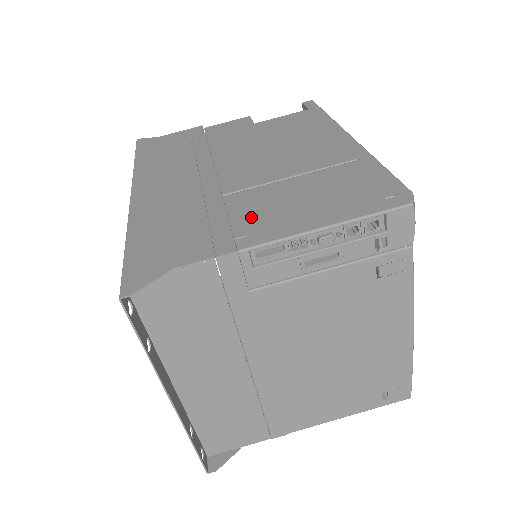
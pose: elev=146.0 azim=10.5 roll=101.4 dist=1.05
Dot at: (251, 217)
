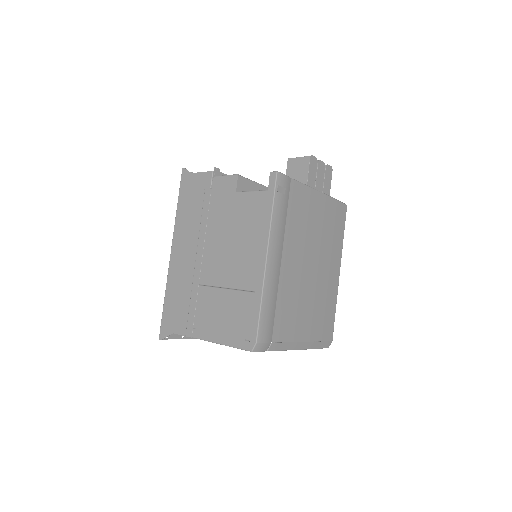
Dot at: (202, 315)
